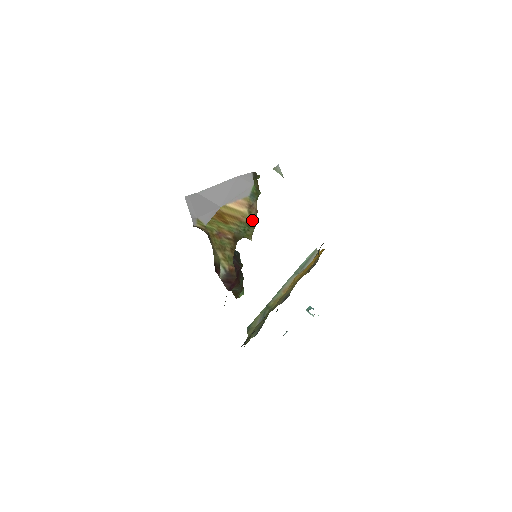
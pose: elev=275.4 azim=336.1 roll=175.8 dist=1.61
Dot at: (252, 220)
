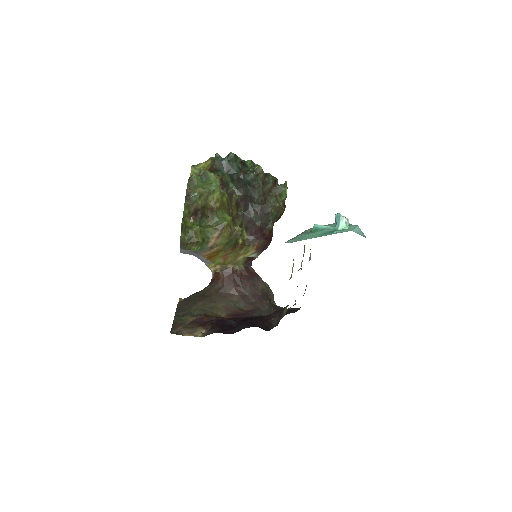
Dot at: (224, 241)
